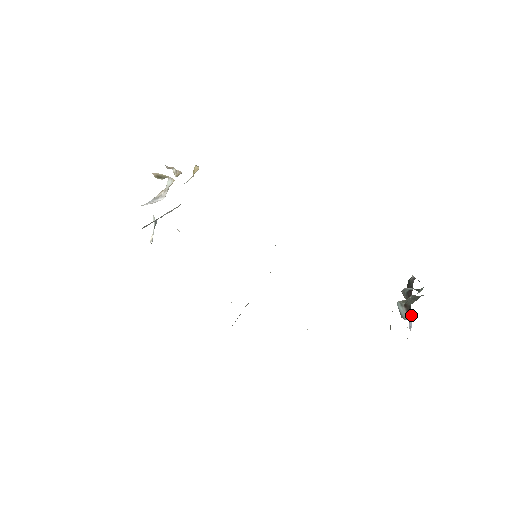
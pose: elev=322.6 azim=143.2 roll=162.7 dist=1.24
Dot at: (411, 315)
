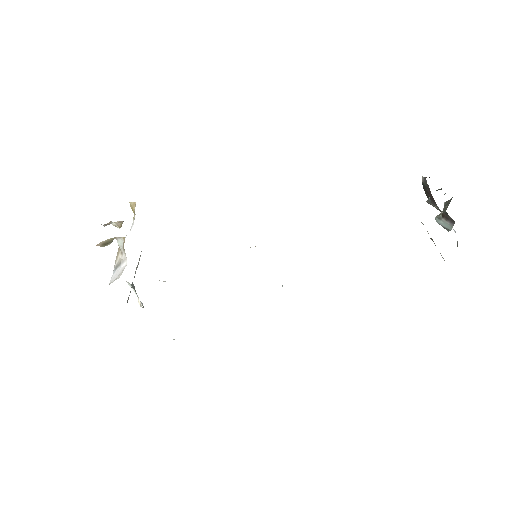
Dot at: (452, 220)
